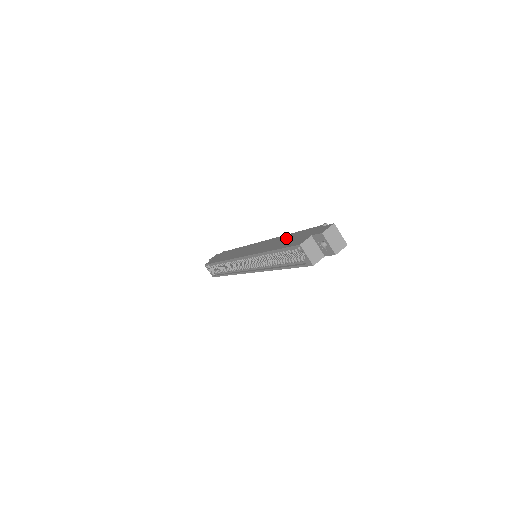
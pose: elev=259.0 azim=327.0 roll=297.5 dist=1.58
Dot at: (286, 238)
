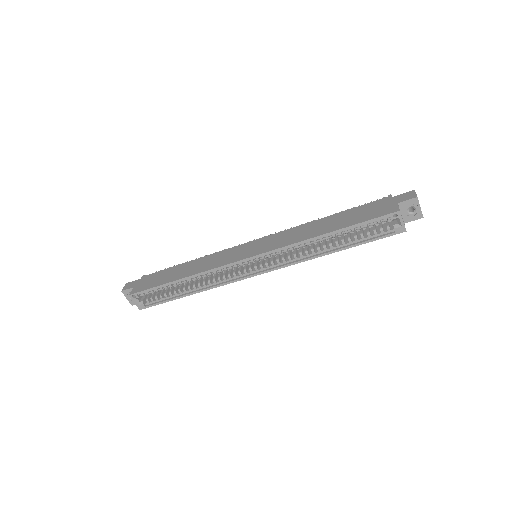
Dot at: (332, 219)
